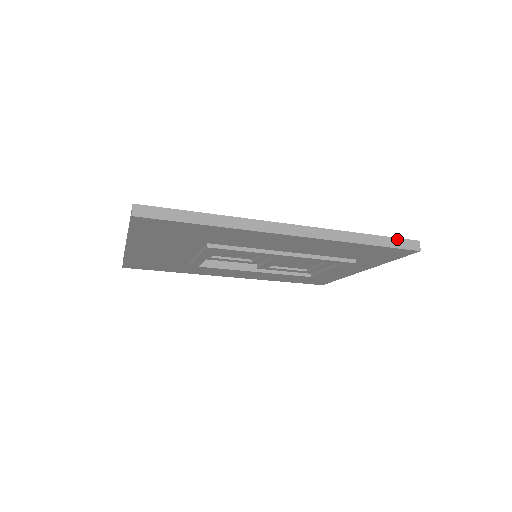
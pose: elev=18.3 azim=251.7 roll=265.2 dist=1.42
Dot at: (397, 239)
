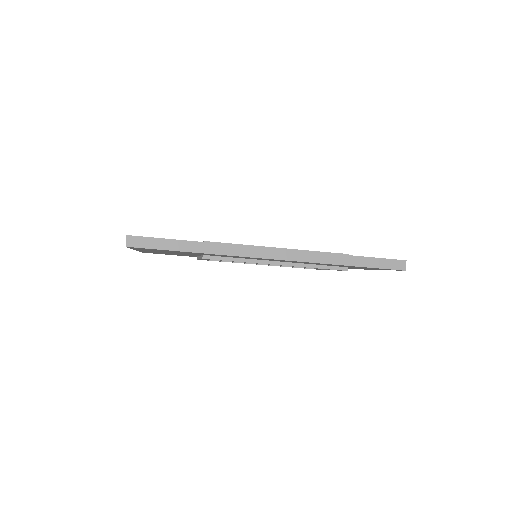
Dot at: (382, 259)
